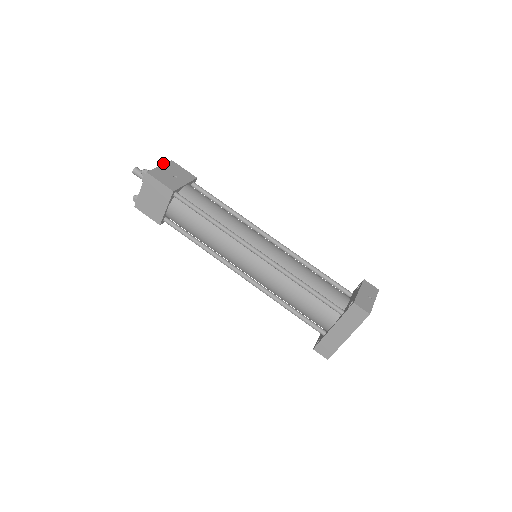
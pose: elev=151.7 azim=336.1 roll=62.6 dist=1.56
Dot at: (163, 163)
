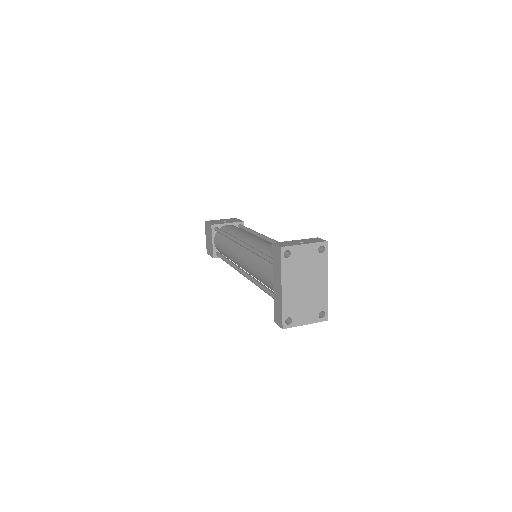
Dot at: occluded
